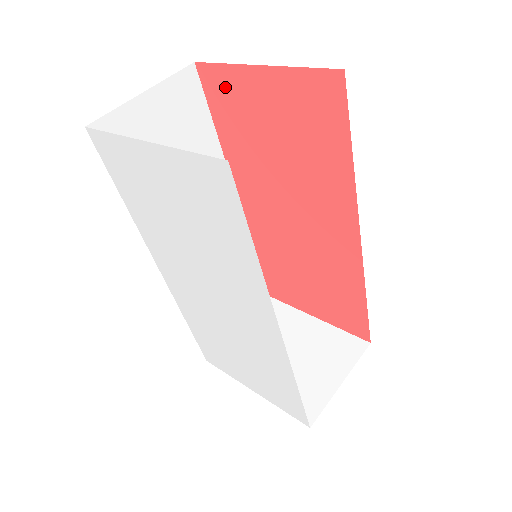
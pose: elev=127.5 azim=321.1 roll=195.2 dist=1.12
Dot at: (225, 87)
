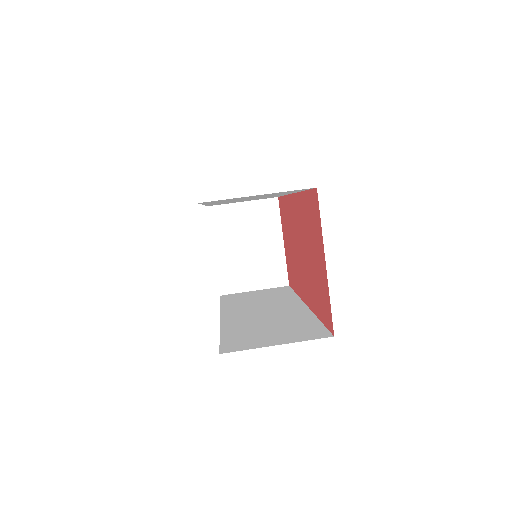
Dot at: (316, 218)
